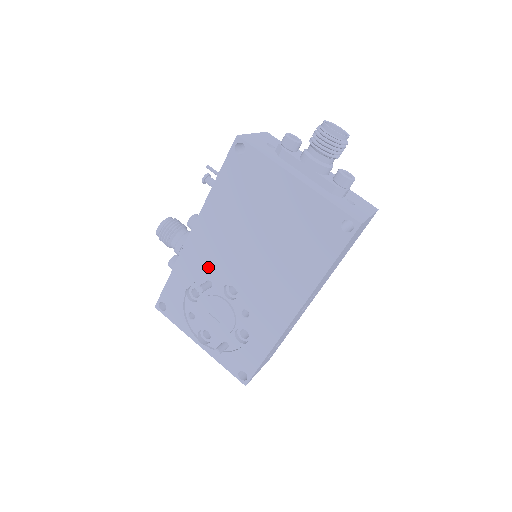
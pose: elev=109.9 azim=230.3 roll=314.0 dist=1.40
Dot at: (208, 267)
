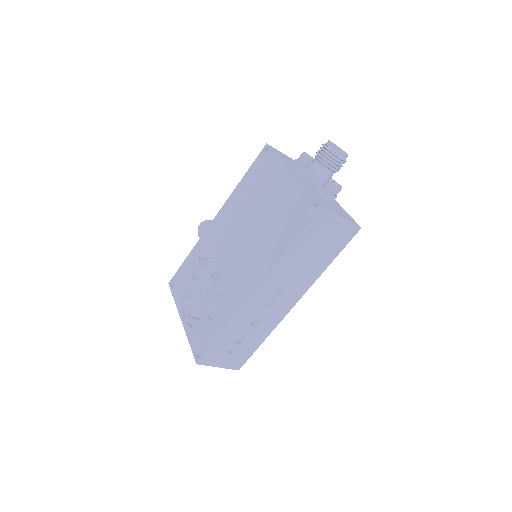
Dot at: (213, 248)
